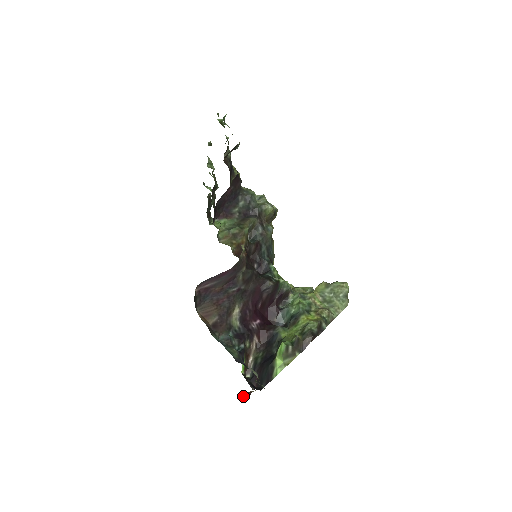
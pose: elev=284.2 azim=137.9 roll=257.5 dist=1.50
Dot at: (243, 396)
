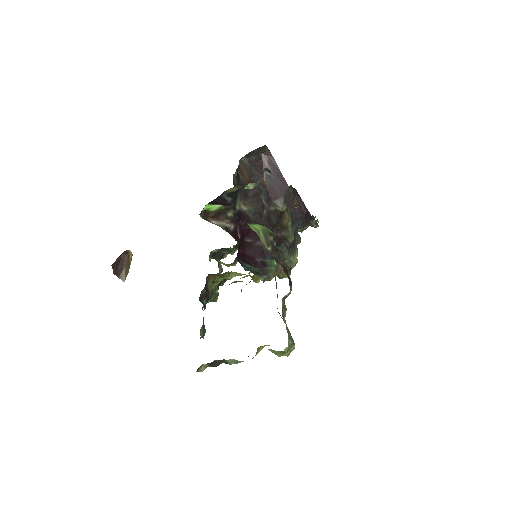
Dot at: (119, 258)
